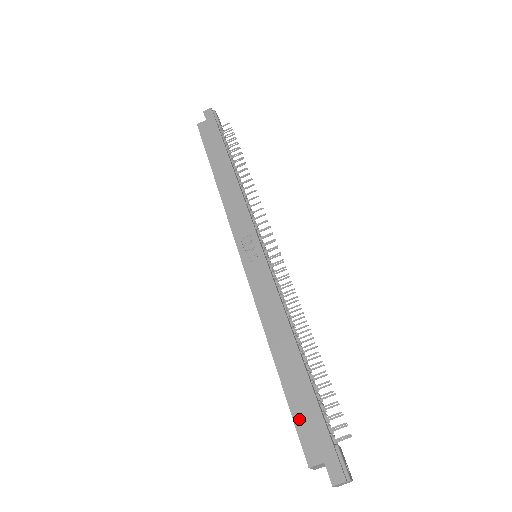
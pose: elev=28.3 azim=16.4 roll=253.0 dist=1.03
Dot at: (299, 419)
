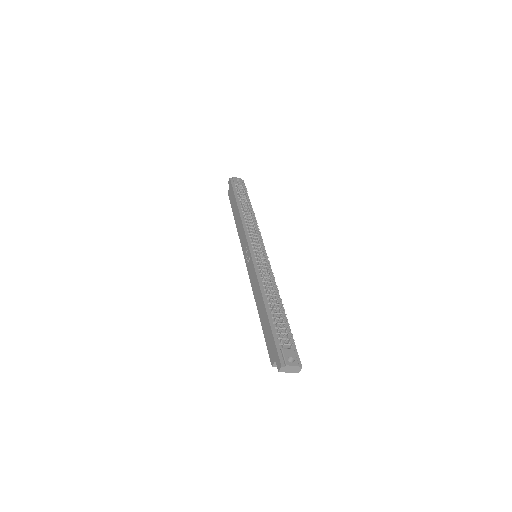
Dot at: (267, 342)
